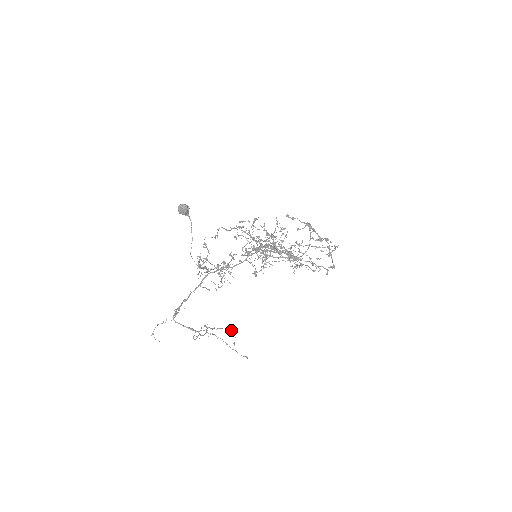
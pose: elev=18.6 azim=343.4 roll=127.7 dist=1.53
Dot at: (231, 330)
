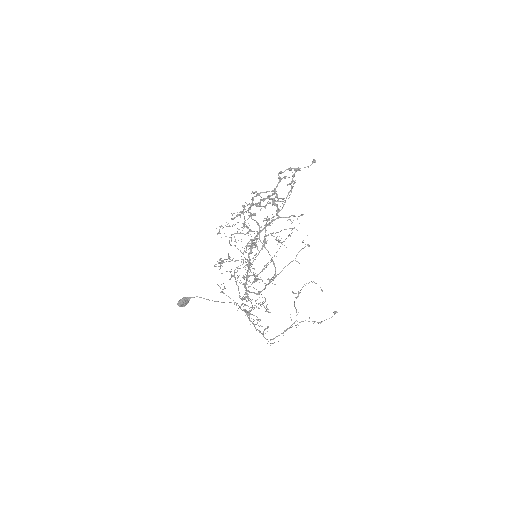
Dot at: occluded
